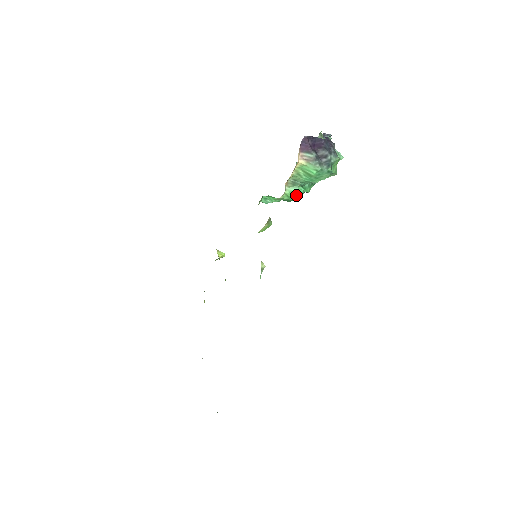
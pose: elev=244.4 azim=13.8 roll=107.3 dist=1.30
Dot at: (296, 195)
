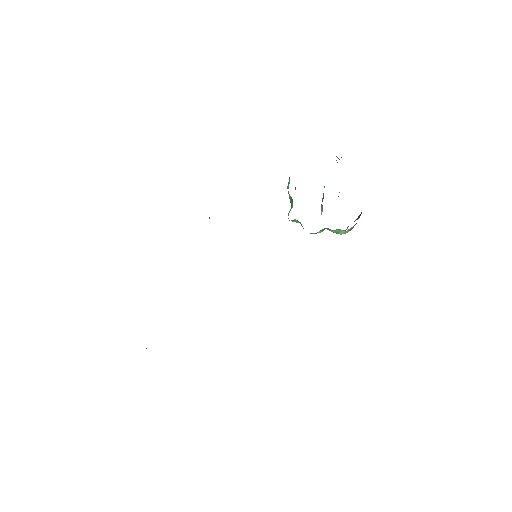
Dot at: (316, 233)
